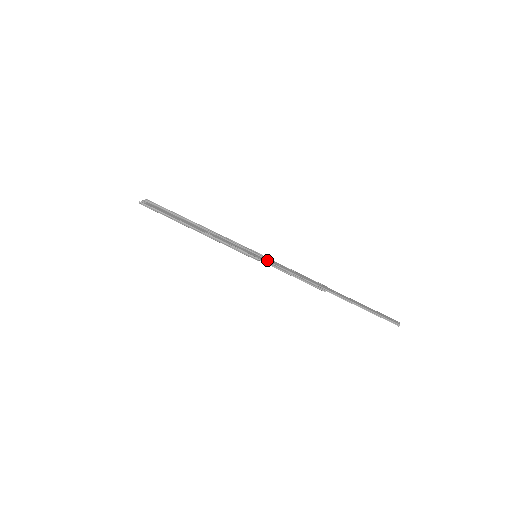
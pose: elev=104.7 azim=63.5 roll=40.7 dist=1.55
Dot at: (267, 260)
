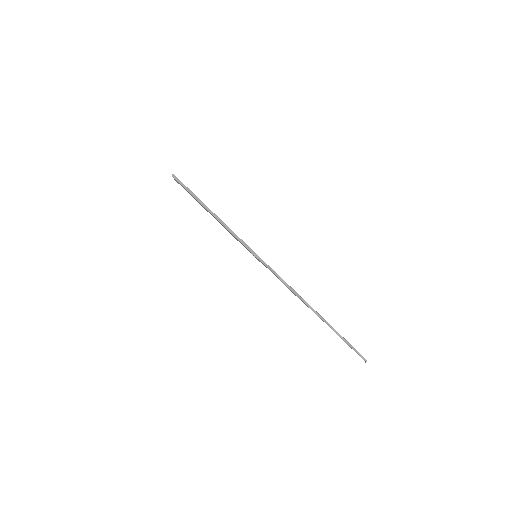
Dot at: occluded
